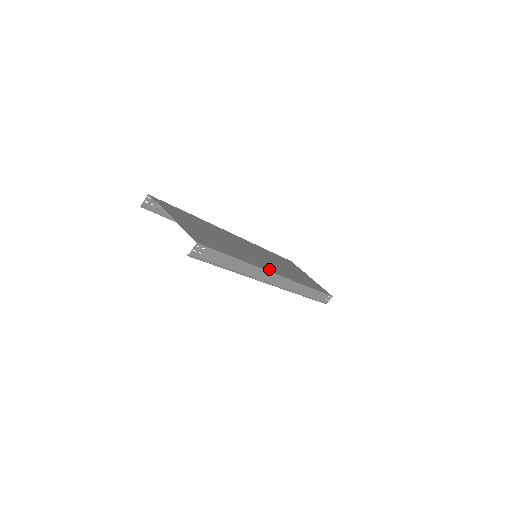
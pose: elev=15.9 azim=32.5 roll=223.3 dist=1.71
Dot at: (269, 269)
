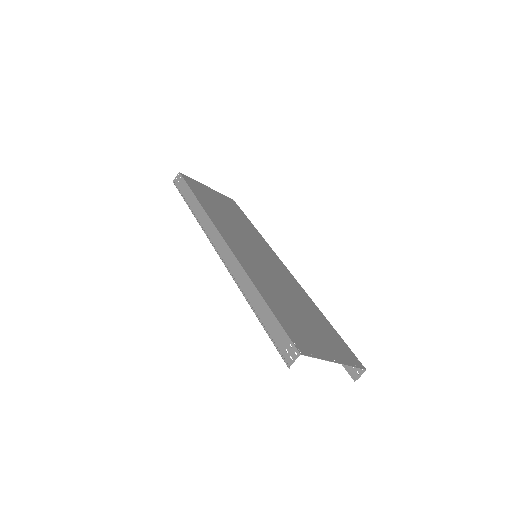
Dot at: (289, 275)
